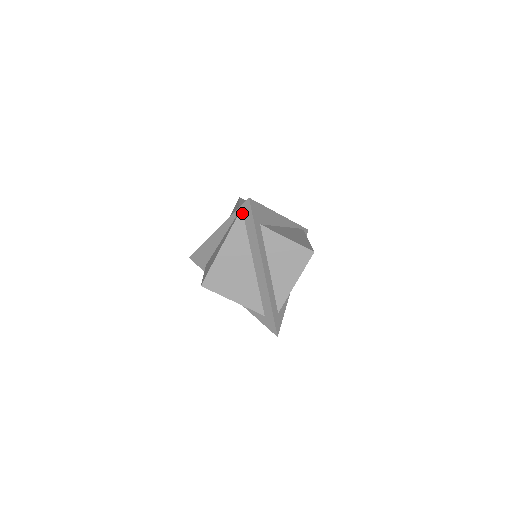
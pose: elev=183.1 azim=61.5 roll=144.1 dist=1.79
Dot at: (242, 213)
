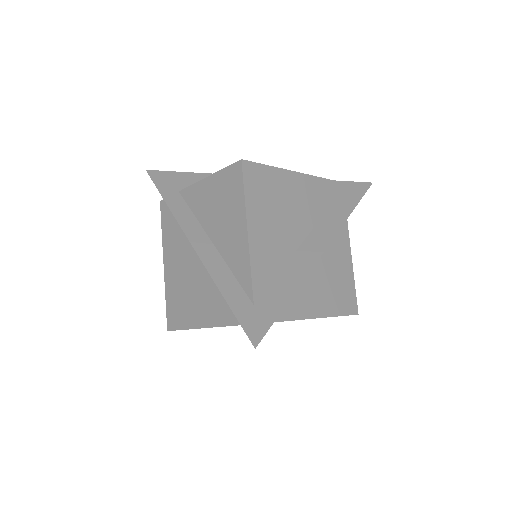
Dot at: occluded
